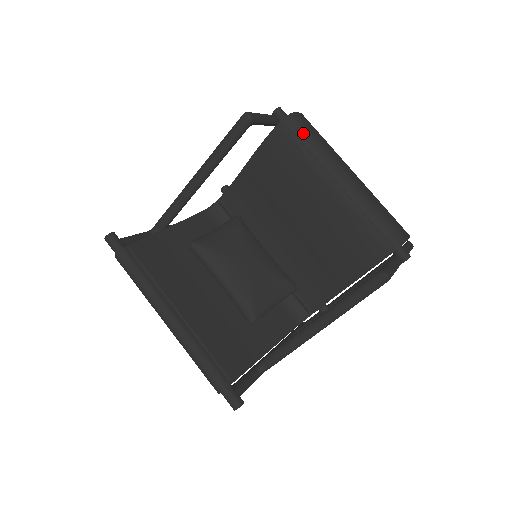
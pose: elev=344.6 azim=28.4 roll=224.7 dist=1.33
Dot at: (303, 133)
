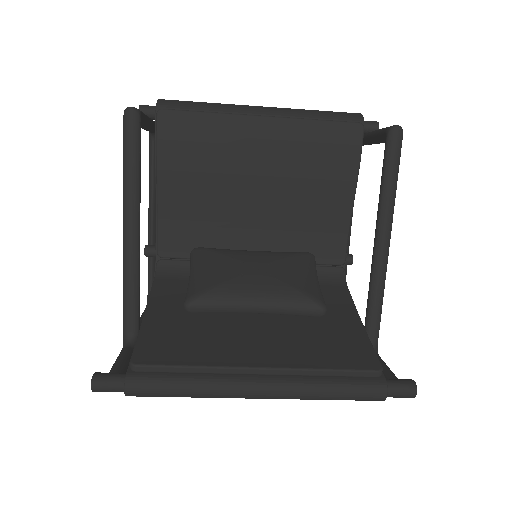
Dot at: (187, 106)
